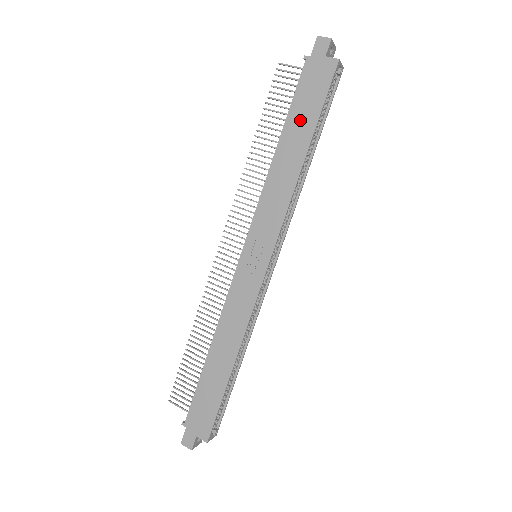
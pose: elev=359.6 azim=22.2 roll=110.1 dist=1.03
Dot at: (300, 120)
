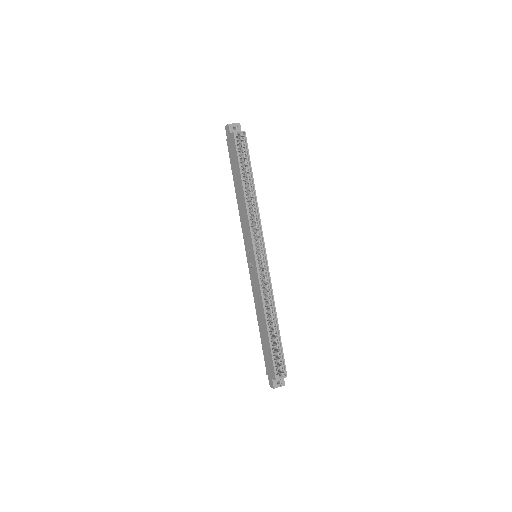
Dot at: (235, 172)
